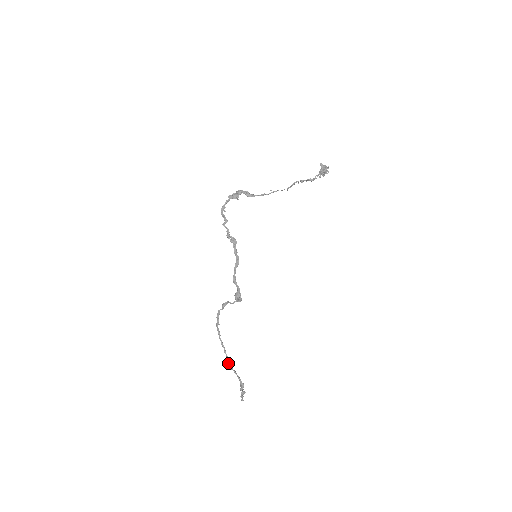
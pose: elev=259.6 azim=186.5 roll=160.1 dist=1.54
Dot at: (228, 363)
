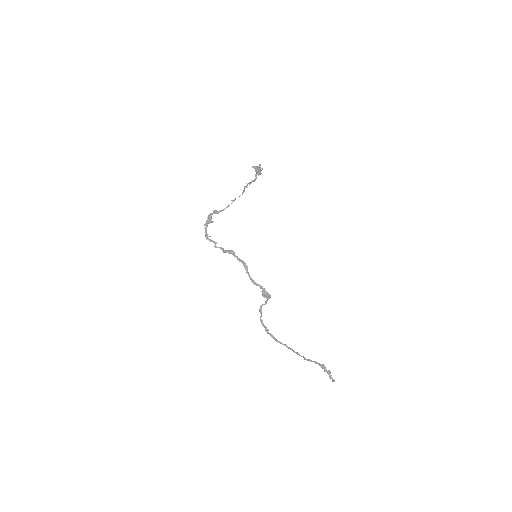
Dot at: occluded
